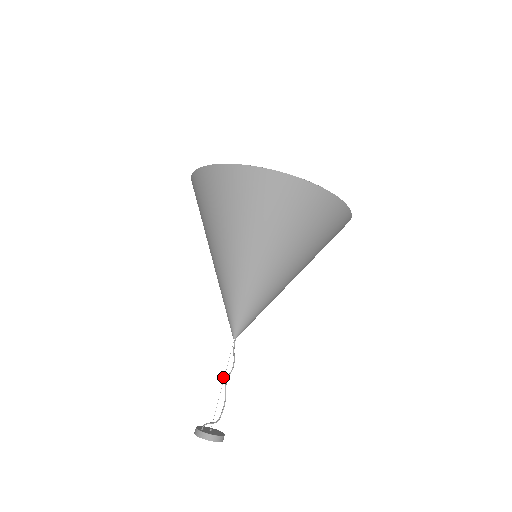
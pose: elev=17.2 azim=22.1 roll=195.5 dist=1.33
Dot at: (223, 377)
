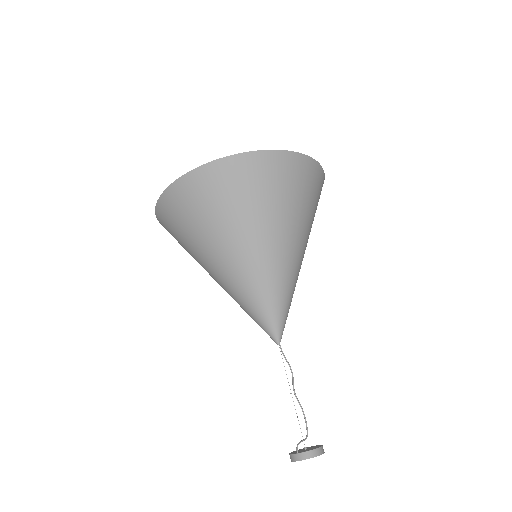
Dot at: occluded
